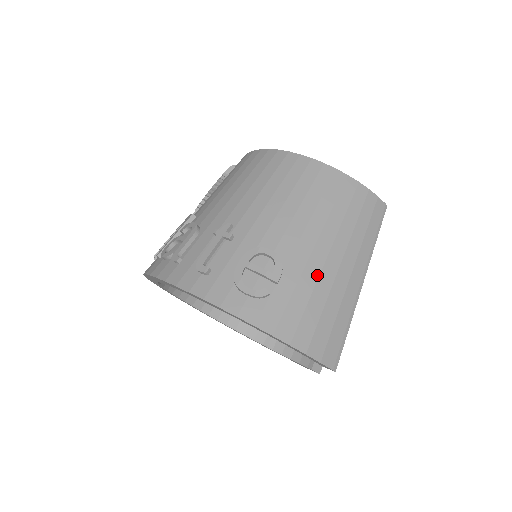
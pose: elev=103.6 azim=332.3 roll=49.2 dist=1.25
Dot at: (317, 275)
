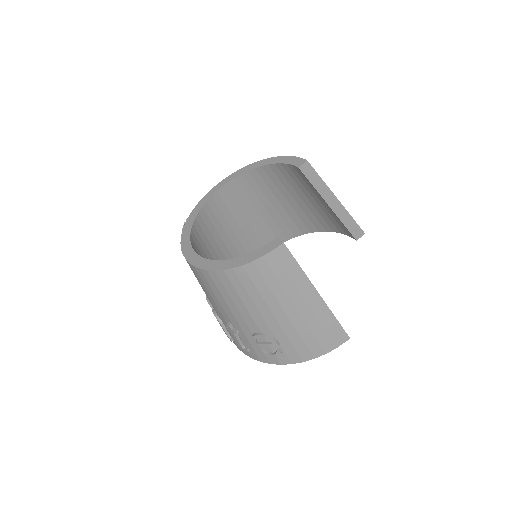
Dot at: (291, 325)
